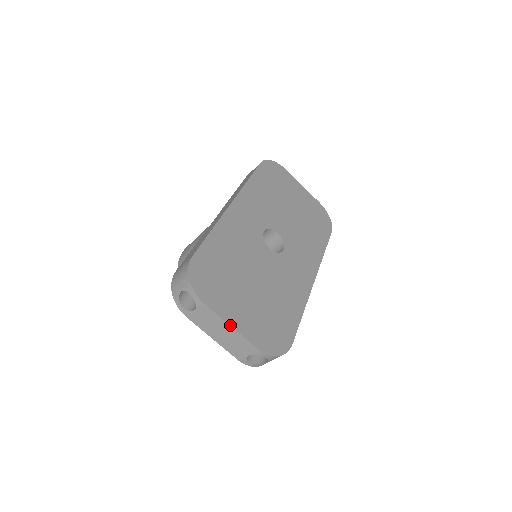
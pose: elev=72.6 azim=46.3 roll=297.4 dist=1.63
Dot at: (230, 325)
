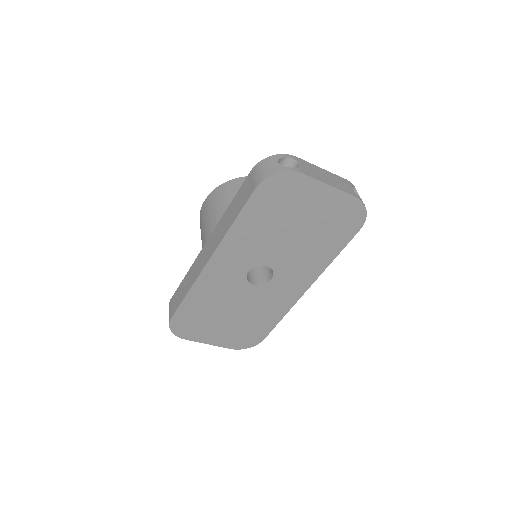
Dot at: occluded
